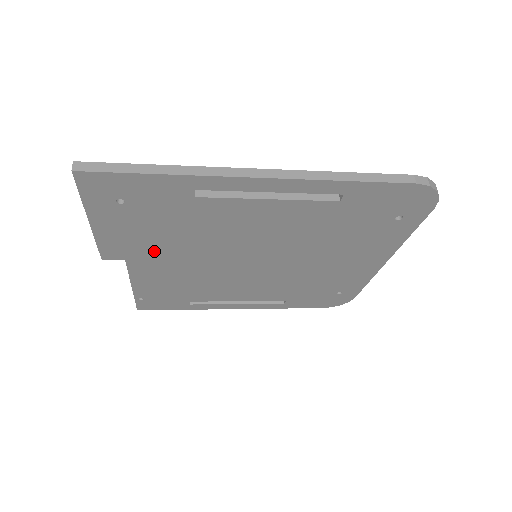
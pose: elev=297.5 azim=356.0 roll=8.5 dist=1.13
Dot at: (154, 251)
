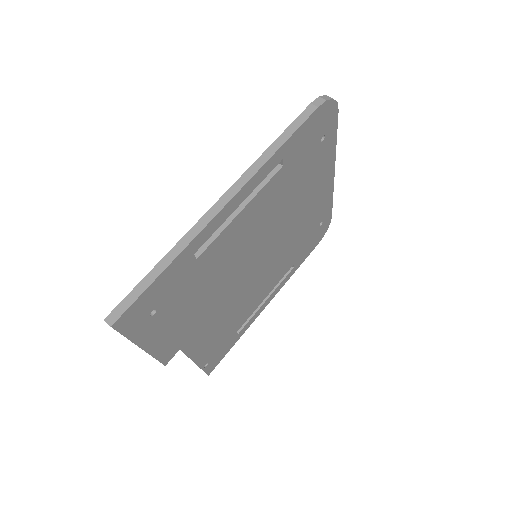
Dot at: (194, 323)
